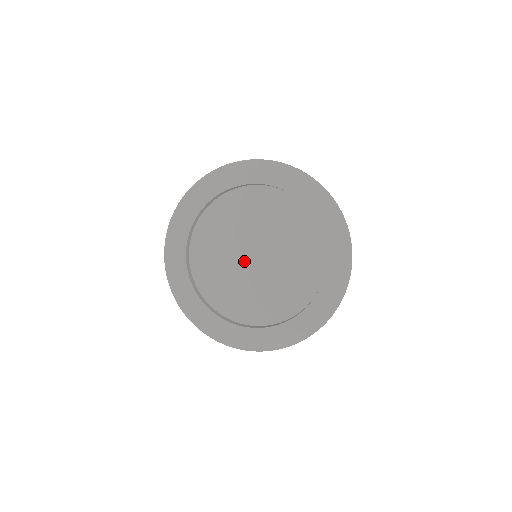
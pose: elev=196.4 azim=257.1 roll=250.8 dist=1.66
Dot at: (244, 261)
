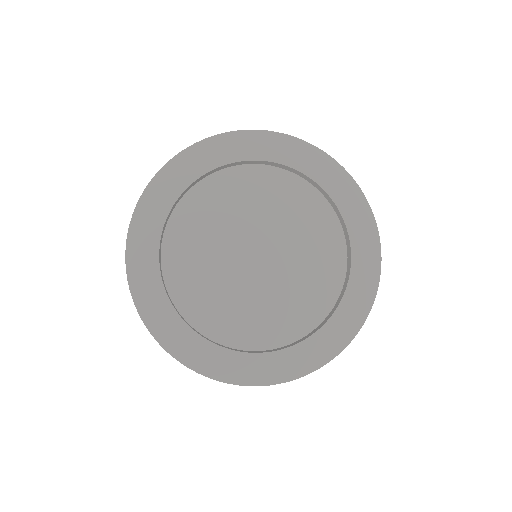
Dot at: (239, 260)
